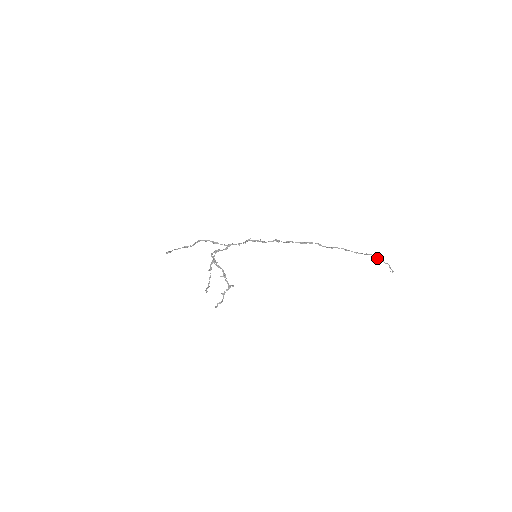
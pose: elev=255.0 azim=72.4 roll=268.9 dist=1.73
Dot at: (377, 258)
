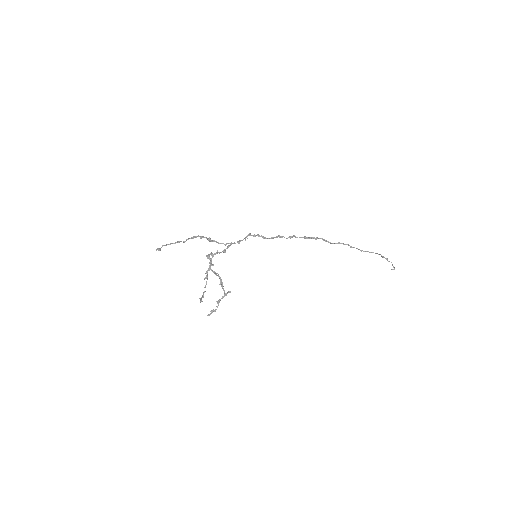
Dot at: (382, 257)
